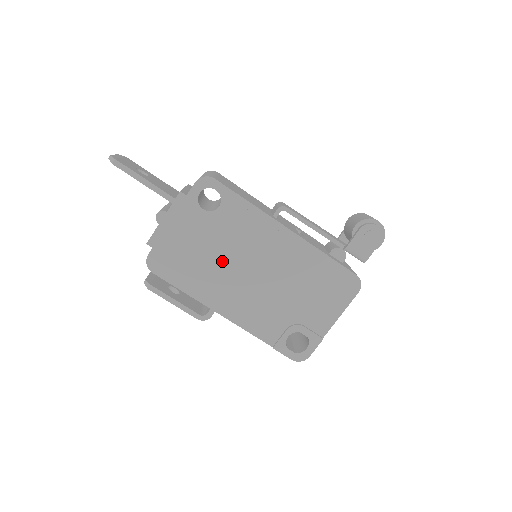
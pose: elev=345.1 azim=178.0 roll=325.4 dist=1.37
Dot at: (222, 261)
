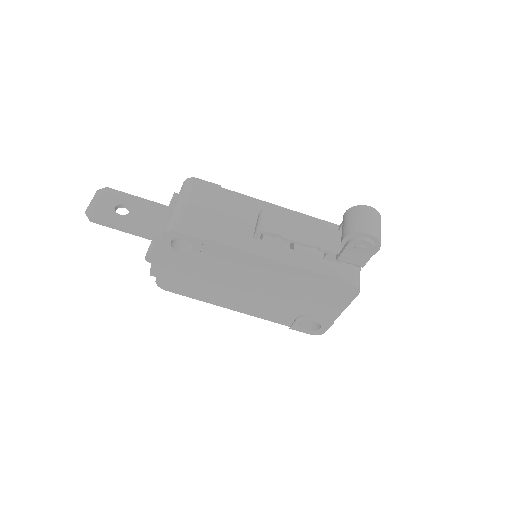
Dot at: (218, 282)
